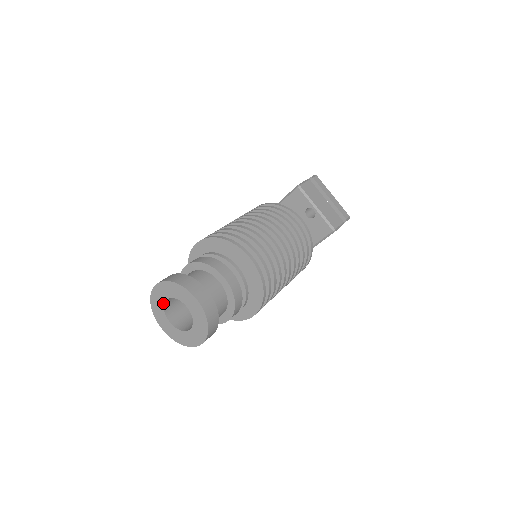
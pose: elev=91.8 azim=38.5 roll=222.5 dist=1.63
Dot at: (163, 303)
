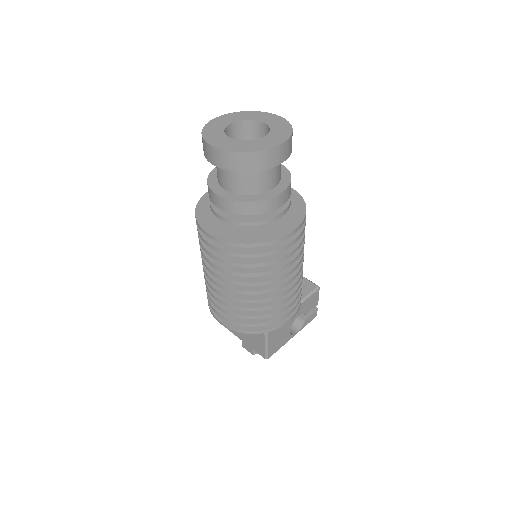
Dot at: (225, 126)
